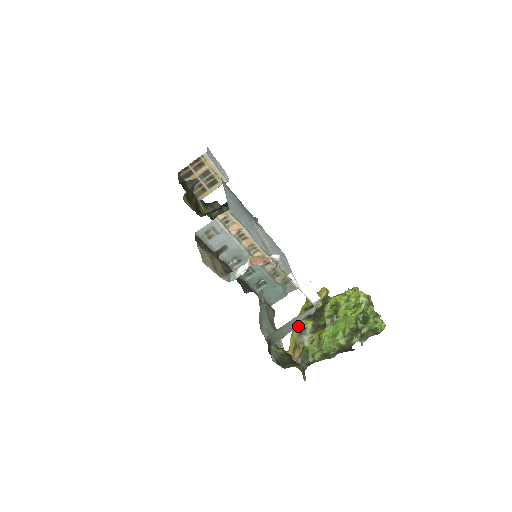
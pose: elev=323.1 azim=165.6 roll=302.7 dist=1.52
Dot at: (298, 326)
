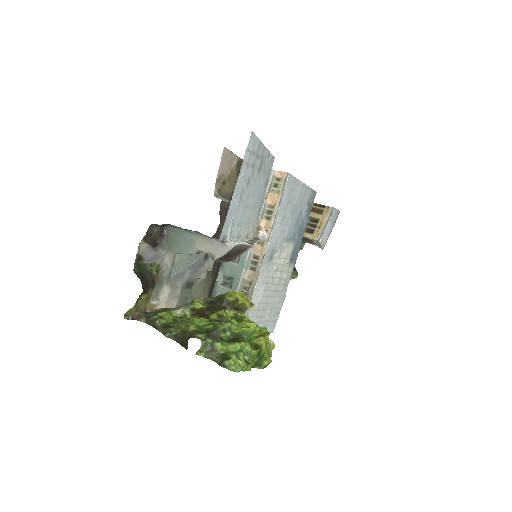
Dot at: occluded
